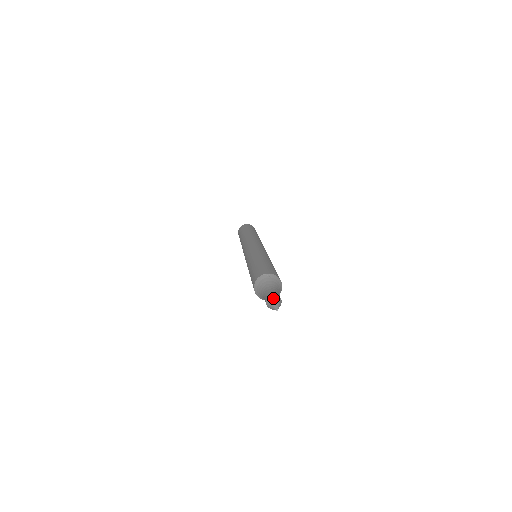
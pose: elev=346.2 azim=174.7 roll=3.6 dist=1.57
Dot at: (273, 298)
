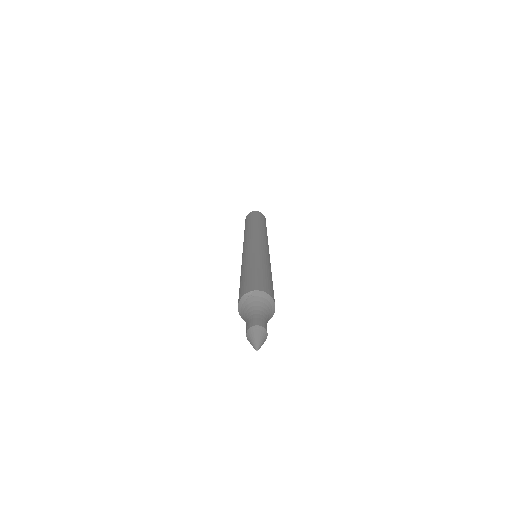
Dot at: (252, 332)
